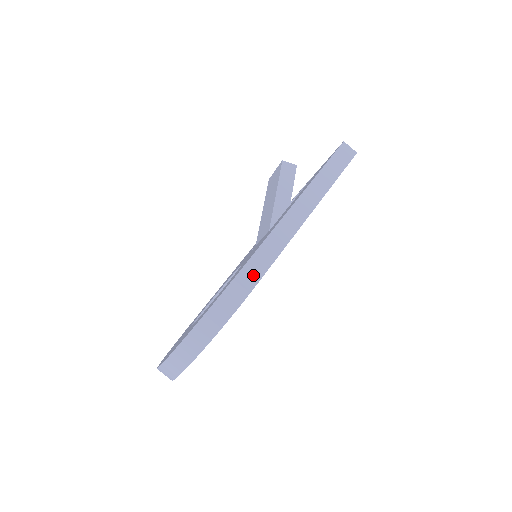
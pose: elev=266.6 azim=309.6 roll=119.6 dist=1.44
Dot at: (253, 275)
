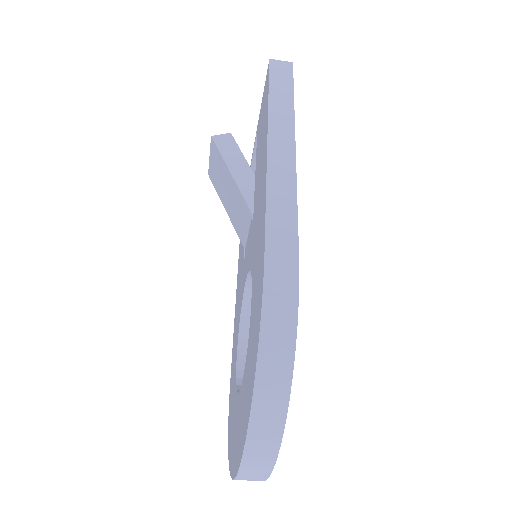
Dot at: (285, 252)
